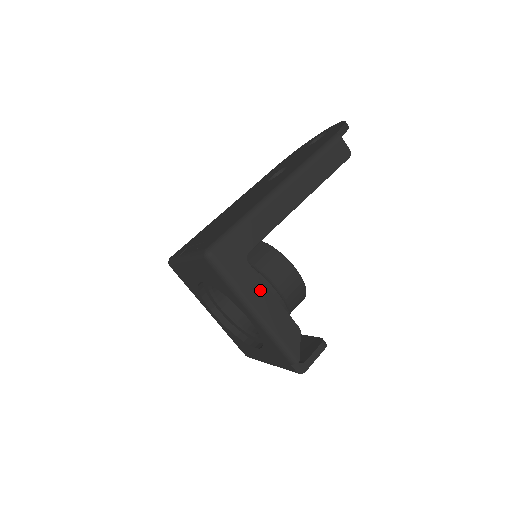
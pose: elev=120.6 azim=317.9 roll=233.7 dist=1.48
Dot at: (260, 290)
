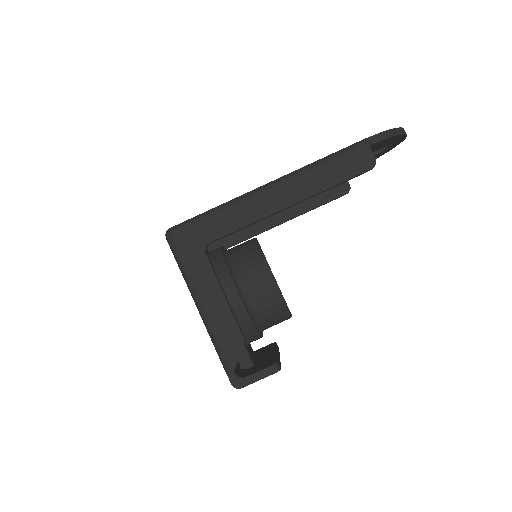
Dot at: (210, 284)
